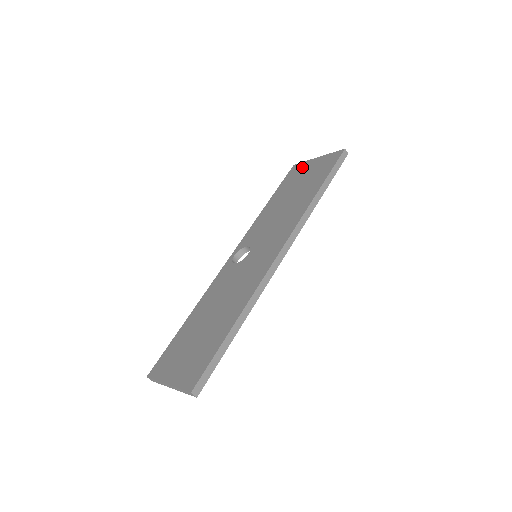
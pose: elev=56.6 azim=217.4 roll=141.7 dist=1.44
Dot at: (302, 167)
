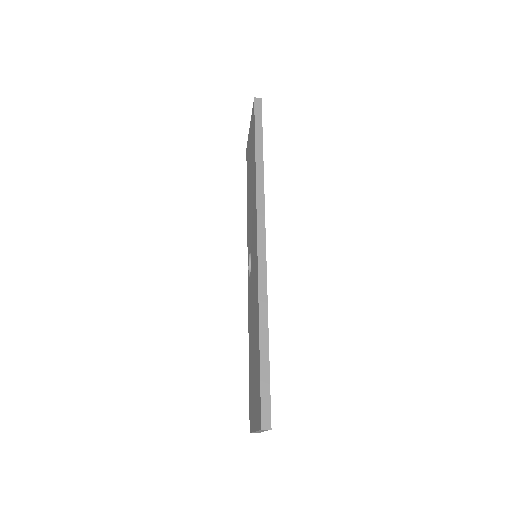
Dot at: (248, 145)
